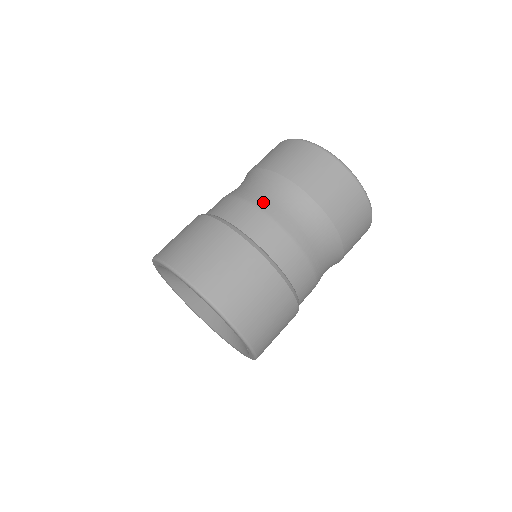
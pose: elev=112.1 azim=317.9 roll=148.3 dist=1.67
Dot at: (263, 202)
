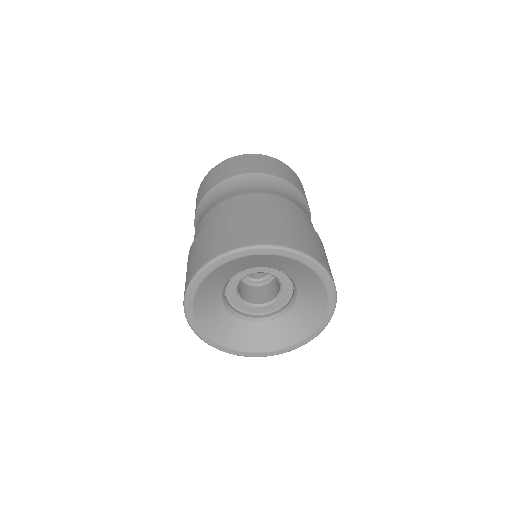
Dot at: (288, 197)
